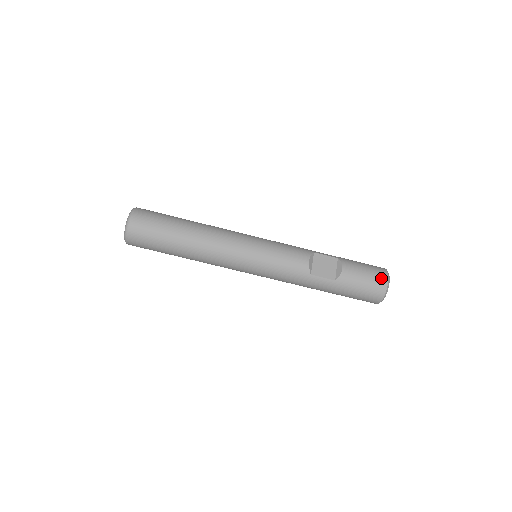
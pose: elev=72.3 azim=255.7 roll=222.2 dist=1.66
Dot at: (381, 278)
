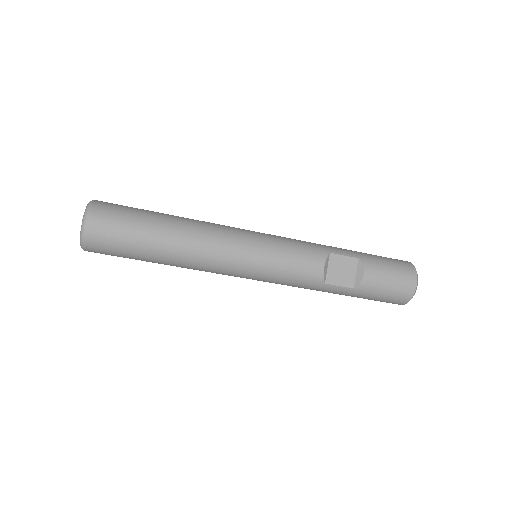
Dot at: (409, 283)
